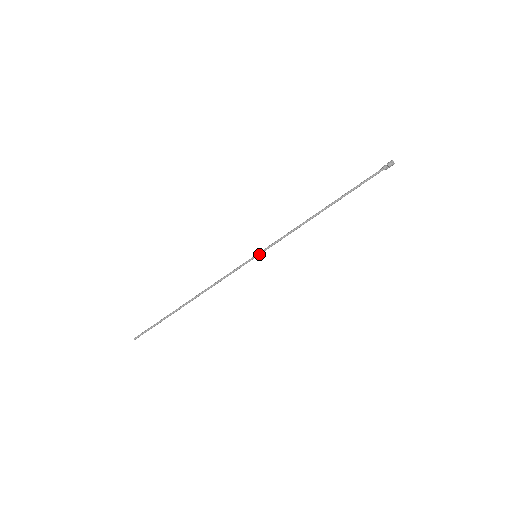
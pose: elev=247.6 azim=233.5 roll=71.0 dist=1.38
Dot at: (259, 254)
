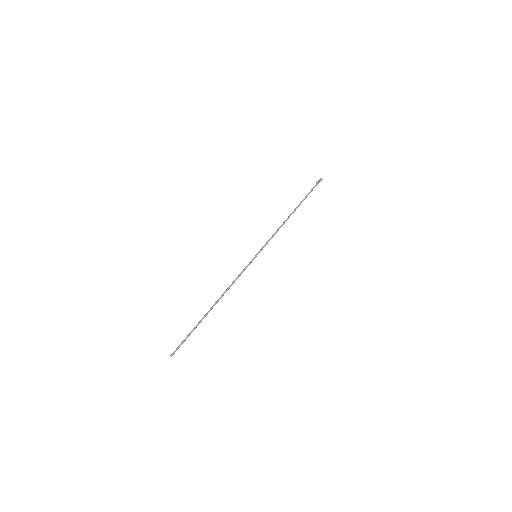
Dot at: occluded
